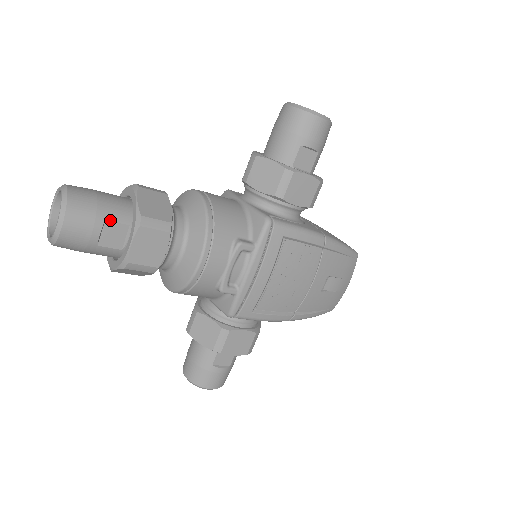
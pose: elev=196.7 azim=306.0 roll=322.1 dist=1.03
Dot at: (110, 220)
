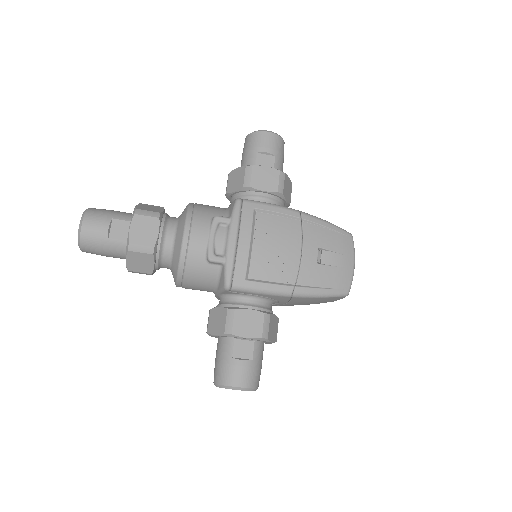
Dot at: (116, 219)
